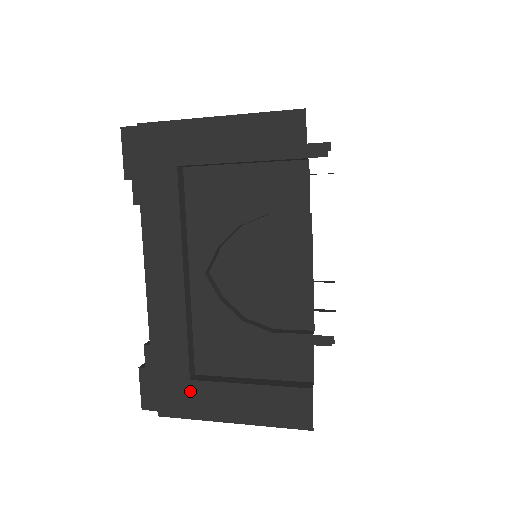
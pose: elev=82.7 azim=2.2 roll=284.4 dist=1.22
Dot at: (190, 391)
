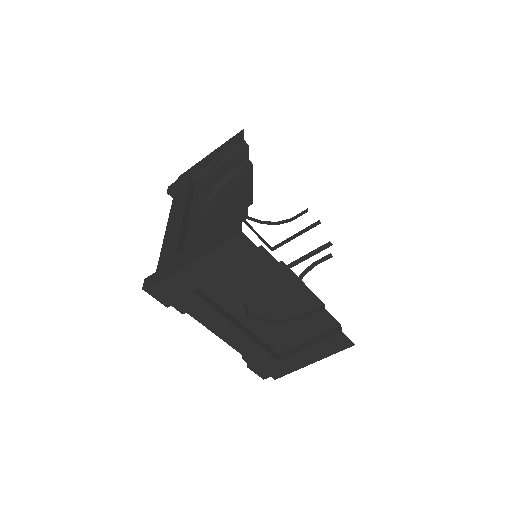
Dot at: (282, 364)
